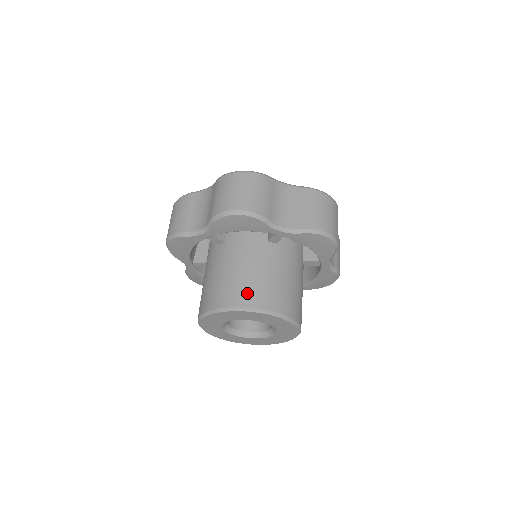
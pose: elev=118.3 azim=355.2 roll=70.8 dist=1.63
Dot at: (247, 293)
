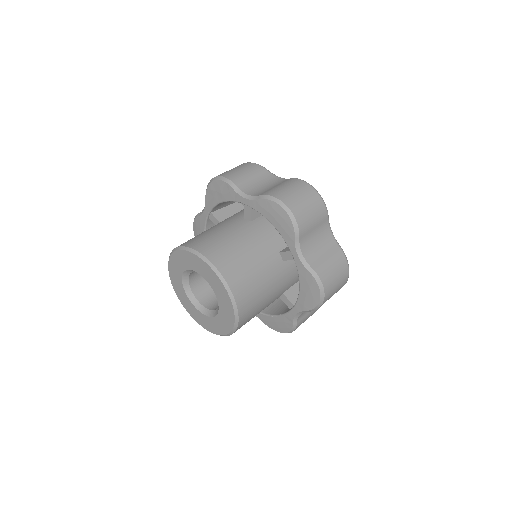
Dot at: (194, 240)
